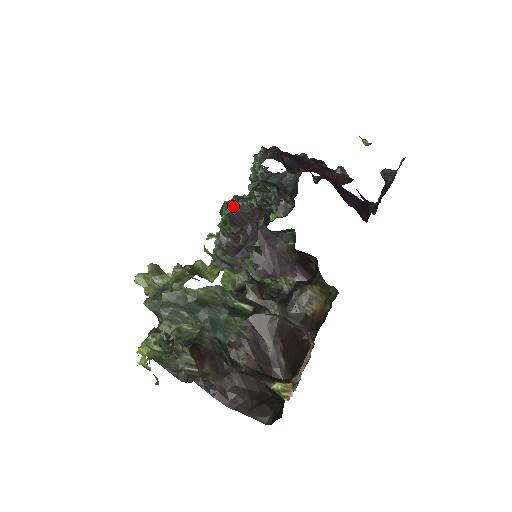
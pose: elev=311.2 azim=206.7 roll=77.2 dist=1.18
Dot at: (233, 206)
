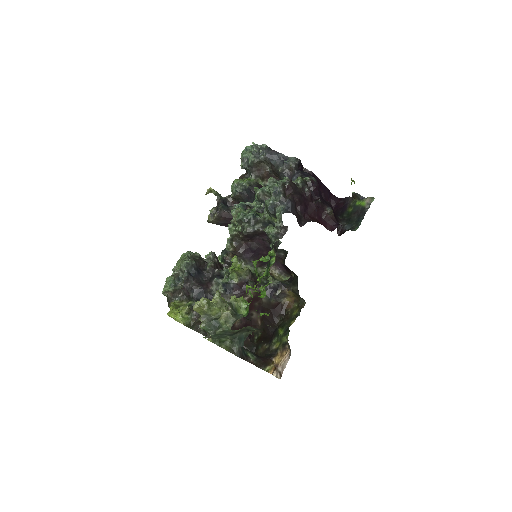
Dot at: (251, 231)
